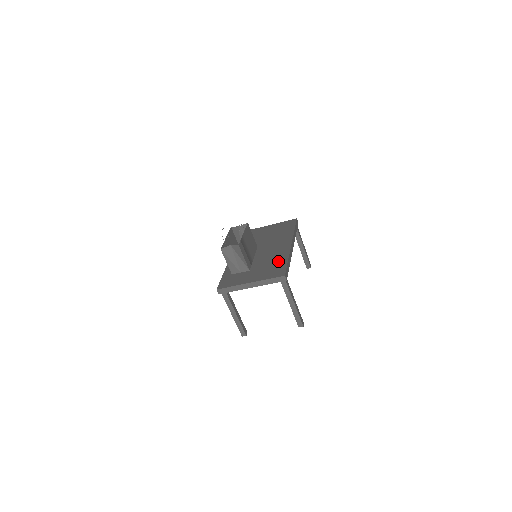
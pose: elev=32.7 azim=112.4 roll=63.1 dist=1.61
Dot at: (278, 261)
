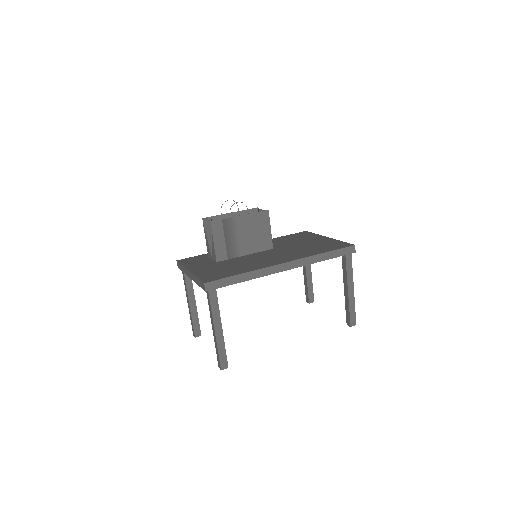
Dot at: (239, 268)
